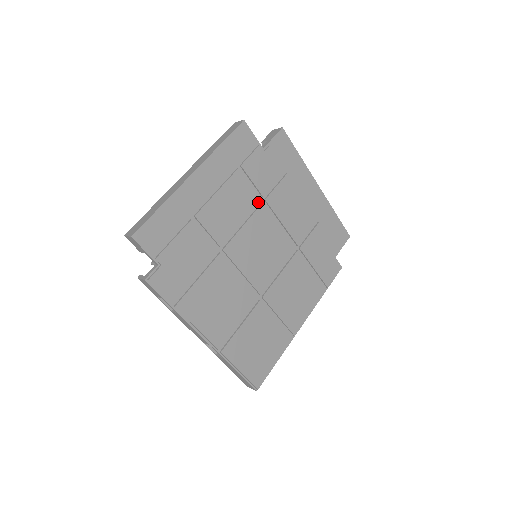
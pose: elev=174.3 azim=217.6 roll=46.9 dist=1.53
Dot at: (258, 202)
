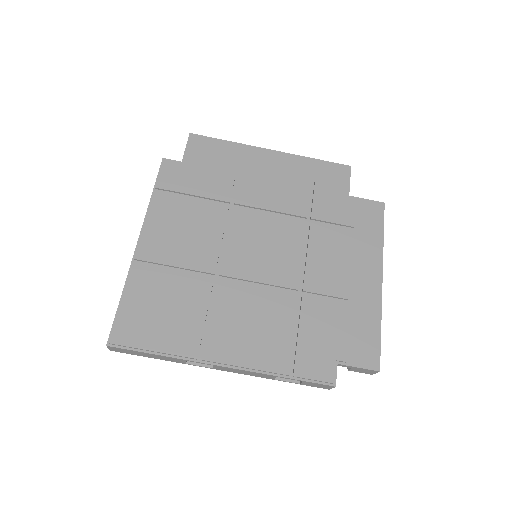
Dot at: (302, 216)
